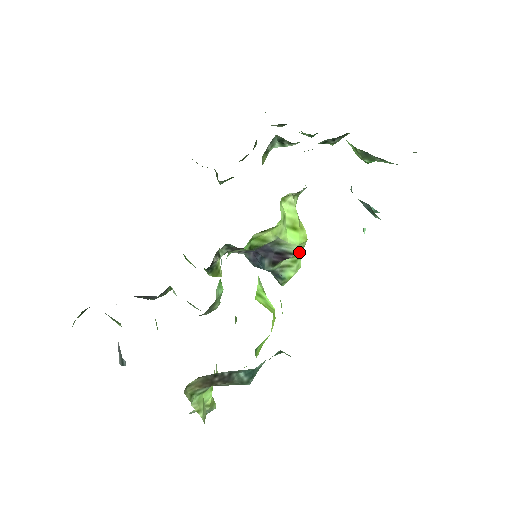
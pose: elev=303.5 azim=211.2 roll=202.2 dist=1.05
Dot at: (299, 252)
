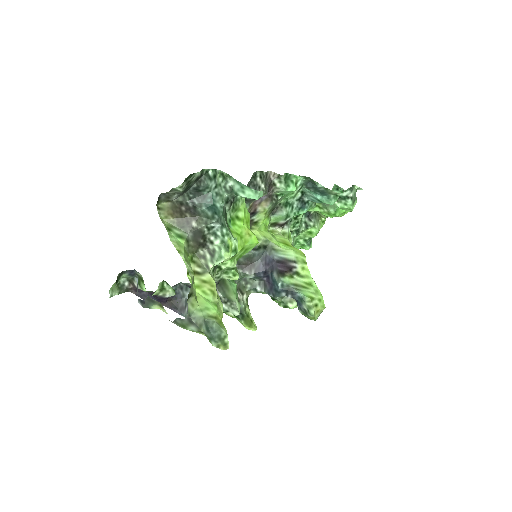
Dot at: (306, 271)
